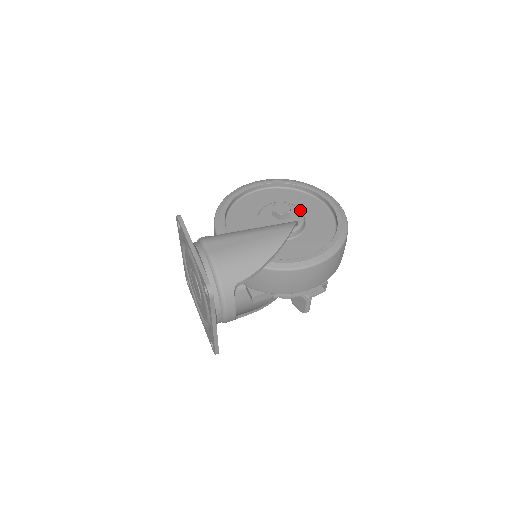
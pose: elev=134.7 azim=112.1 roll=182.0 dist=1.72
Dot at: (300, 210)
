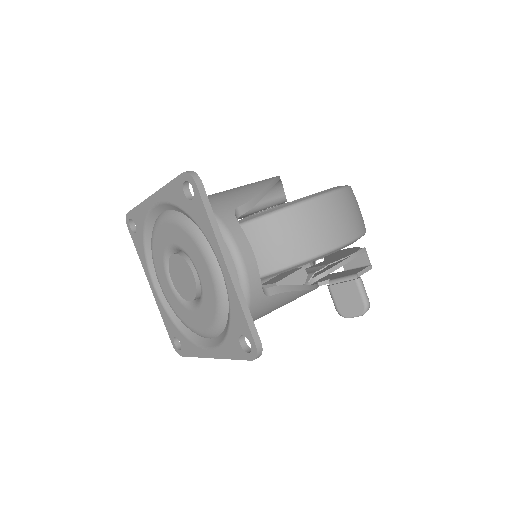
Dot at: occluded
